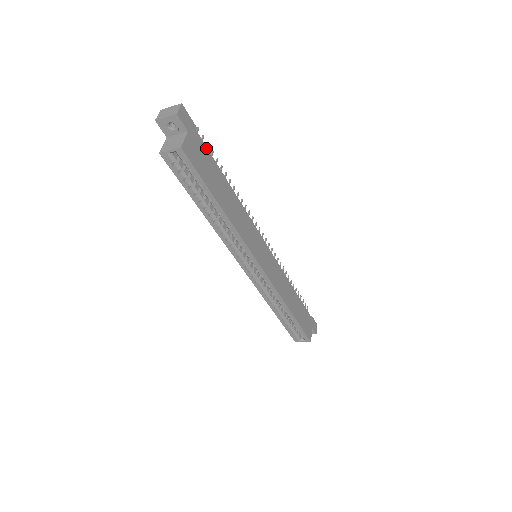
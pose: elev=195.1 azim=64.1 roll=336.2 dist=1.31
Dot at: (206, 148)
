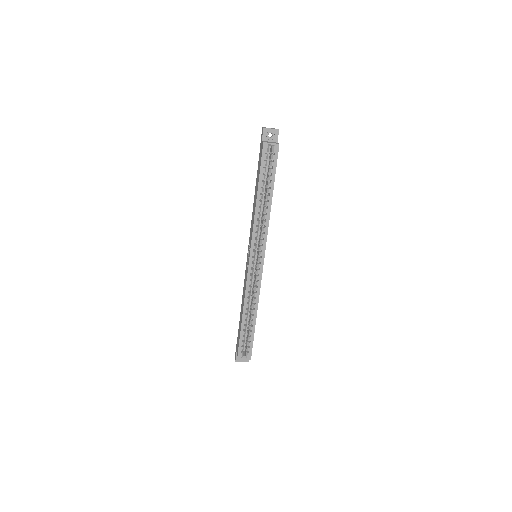
Dot at: occluded
